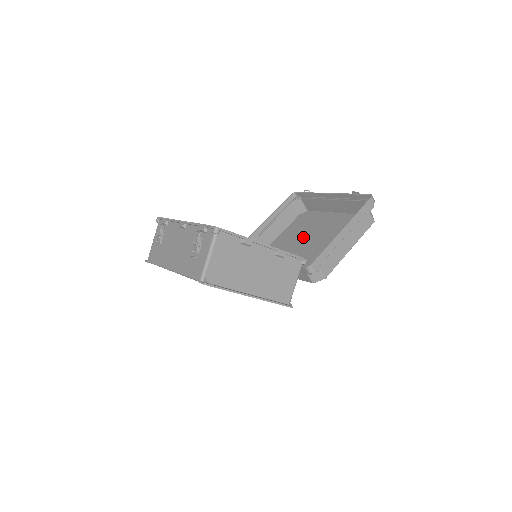
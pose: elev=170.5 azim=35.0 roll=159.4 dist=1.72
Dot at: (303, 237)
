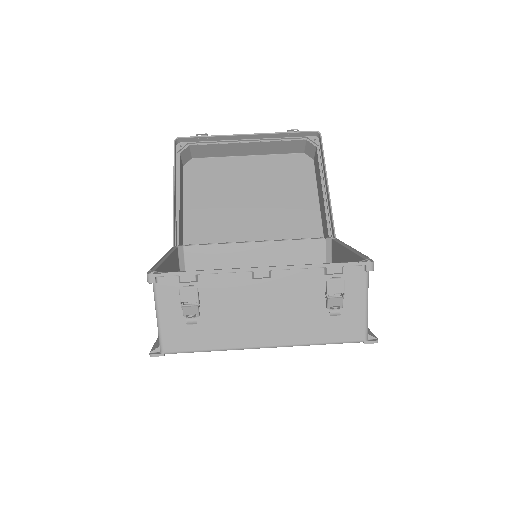
Dot at: (234, 200)
